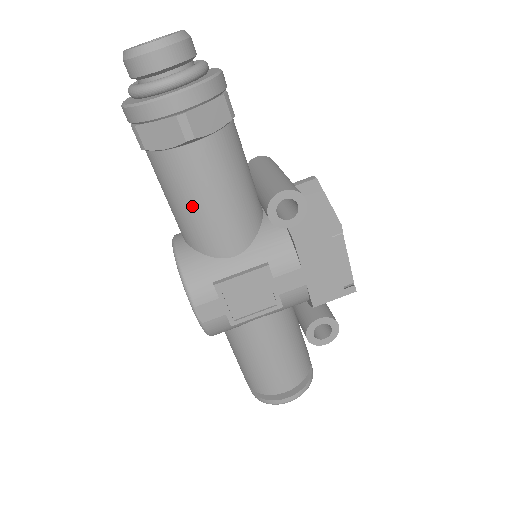
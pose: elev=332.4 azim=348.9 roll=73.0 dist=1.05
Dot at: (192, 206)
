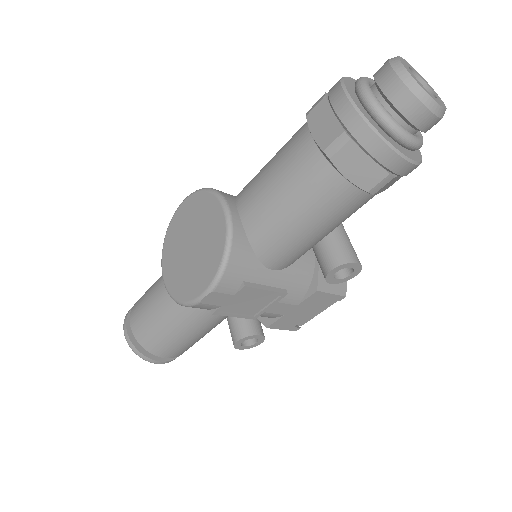
Dot at: (300, 222)
